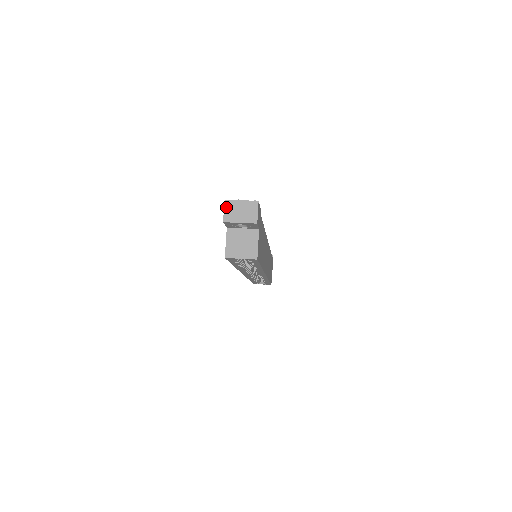
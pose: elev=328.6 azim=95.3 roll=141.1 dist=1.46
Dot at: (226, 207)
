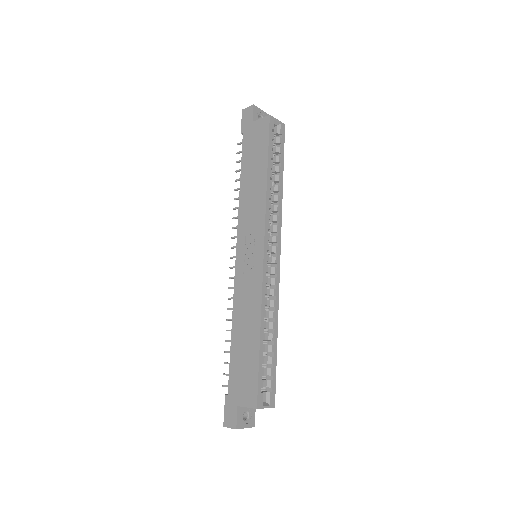
Dot at: (247, 108)
